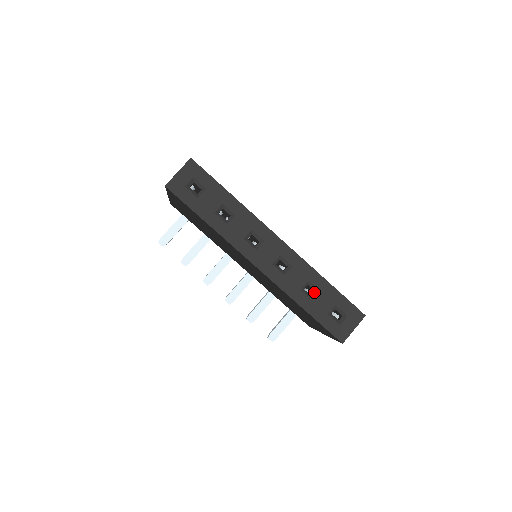
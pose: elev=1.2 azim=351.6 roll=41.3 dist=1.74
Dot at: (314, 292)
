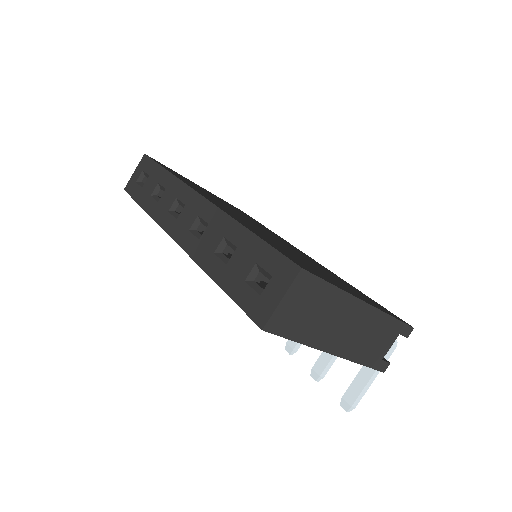
Dot at: (234, 253)
